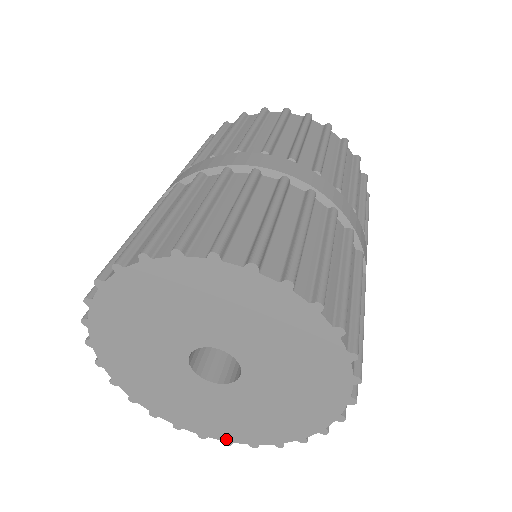
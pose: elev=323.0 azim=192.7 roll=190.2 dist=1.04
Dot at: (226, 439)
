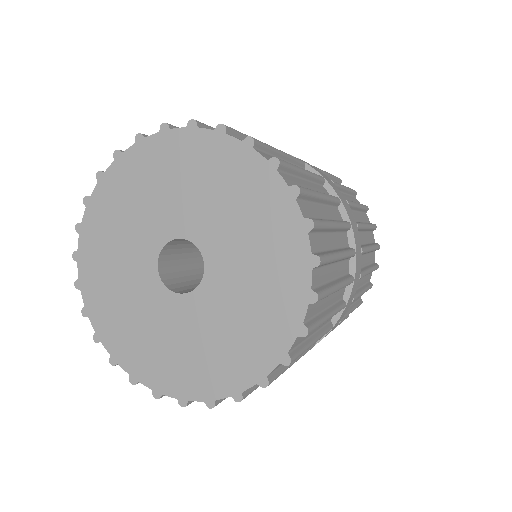
Dot at: (233, 390)
